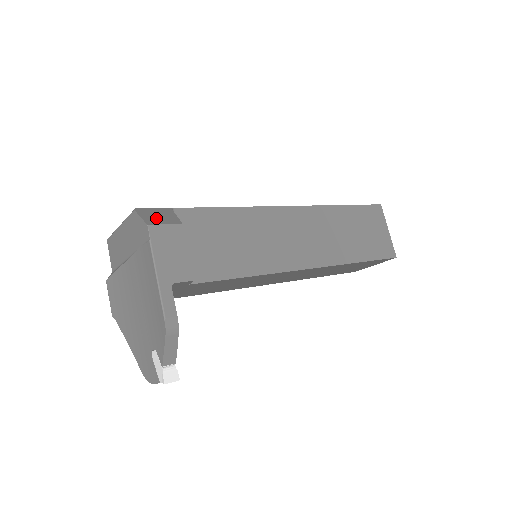
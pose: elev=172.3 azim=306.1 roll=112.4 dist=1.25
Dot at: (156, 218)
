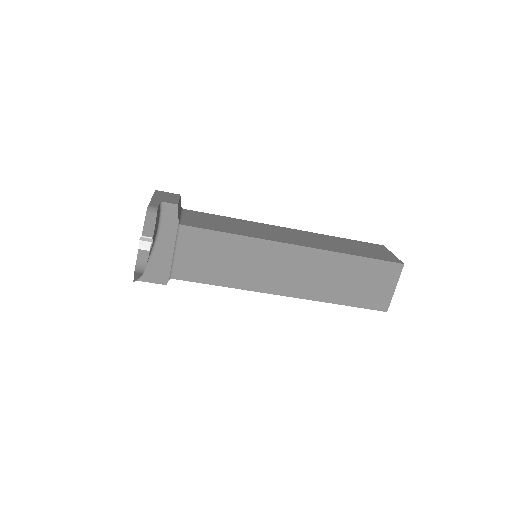
Dot at: occluded
